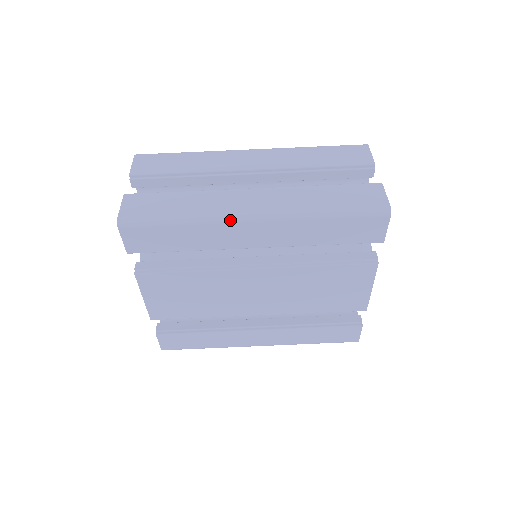
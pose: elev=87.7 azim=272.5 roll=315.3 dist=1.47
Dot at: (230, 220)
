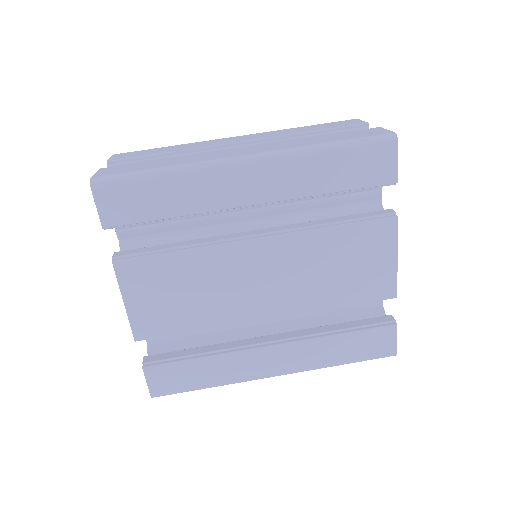
Dot at: (219, 165)
